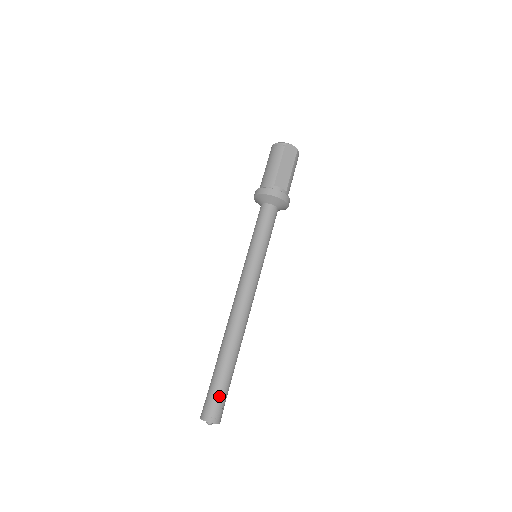
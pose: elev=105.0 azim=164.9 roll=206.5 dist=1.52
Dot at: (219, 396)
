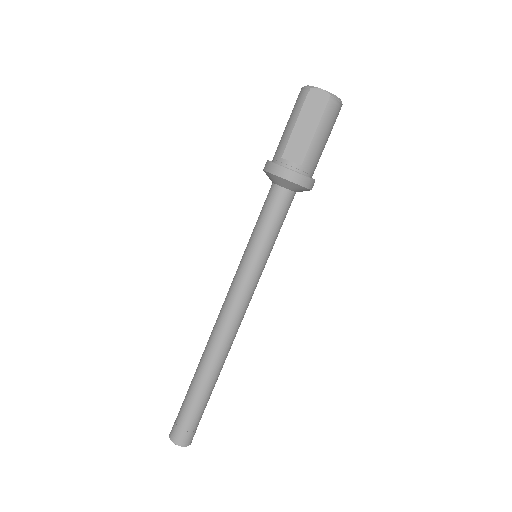
Dot at: (185, 418)
